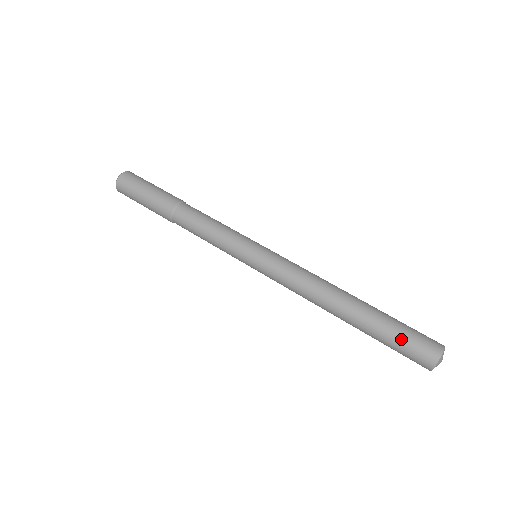
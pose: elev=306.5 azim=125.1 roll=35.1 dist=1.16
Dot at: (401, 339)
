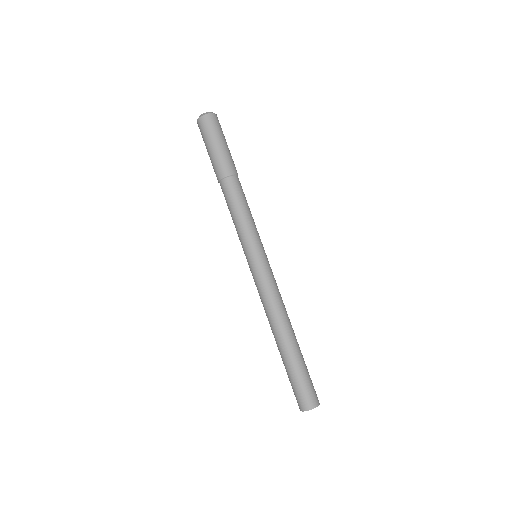
Dot at: (291, 383)
